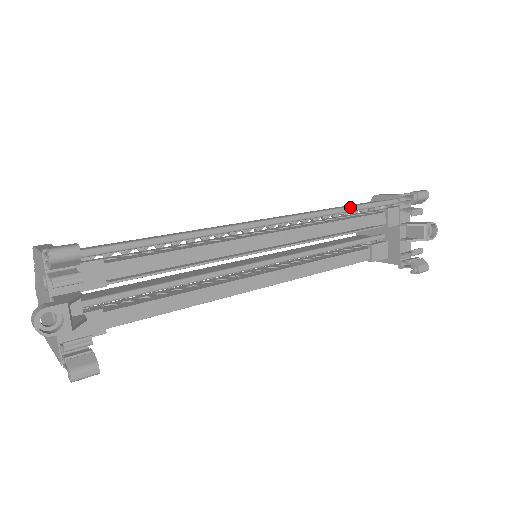
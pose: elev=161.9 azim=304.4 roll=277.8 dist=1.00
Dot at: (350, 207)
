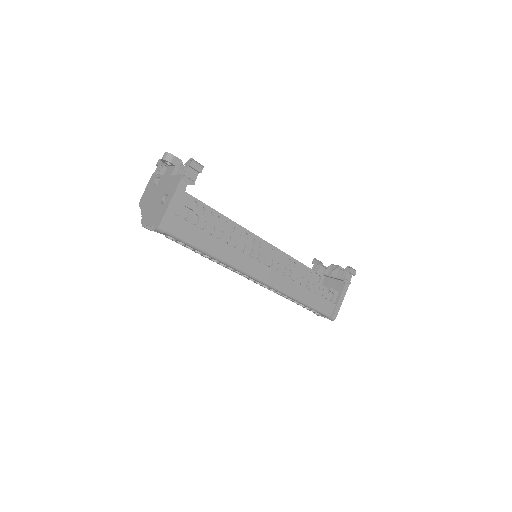
Dot at: occluded
